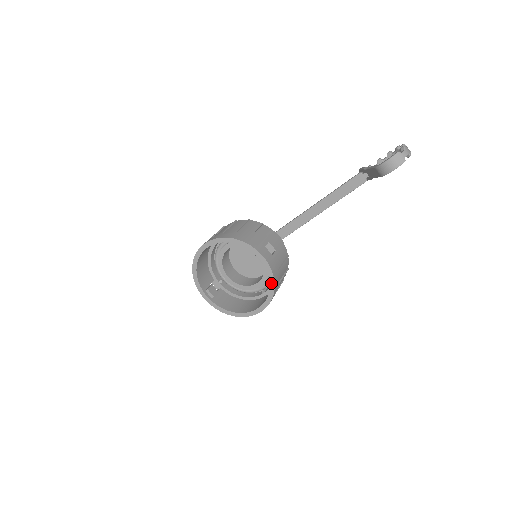
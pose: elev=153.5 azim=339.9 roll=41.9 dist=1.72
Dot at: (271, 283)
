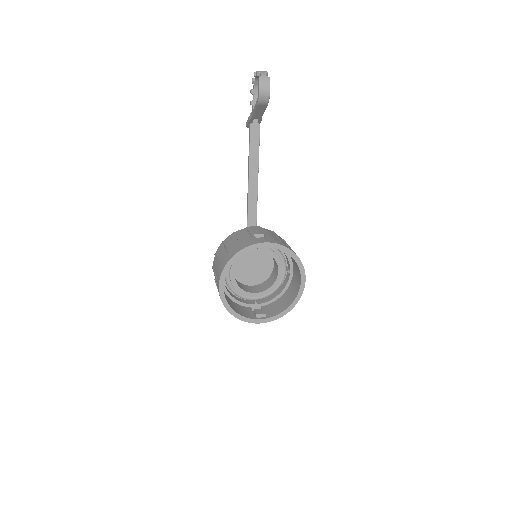
Dot at: (289, 253)
